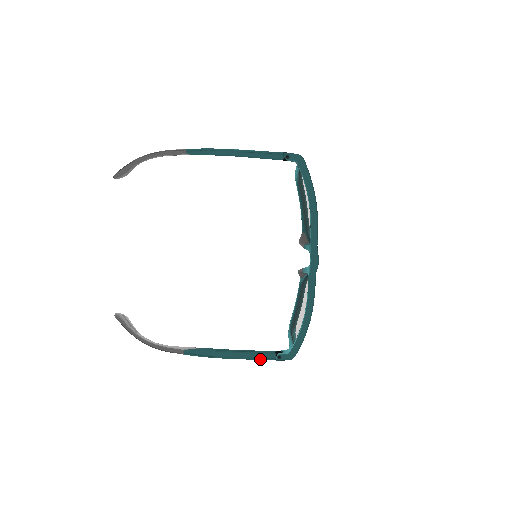
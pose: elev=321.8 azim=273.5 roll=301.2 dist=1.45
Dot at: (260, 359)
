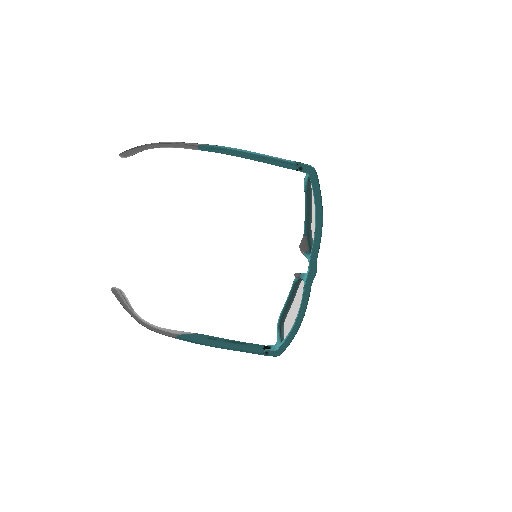
Dot at: (248, 352)
